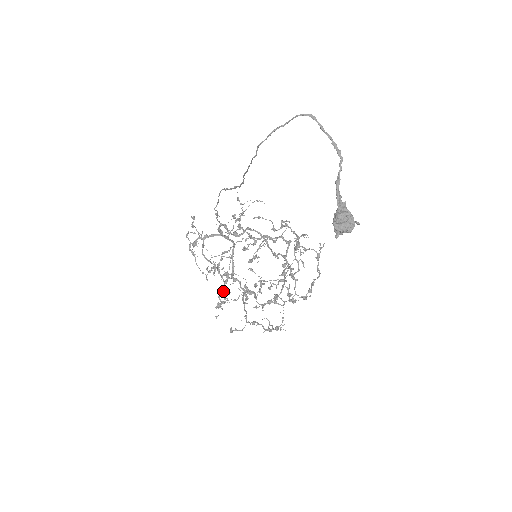
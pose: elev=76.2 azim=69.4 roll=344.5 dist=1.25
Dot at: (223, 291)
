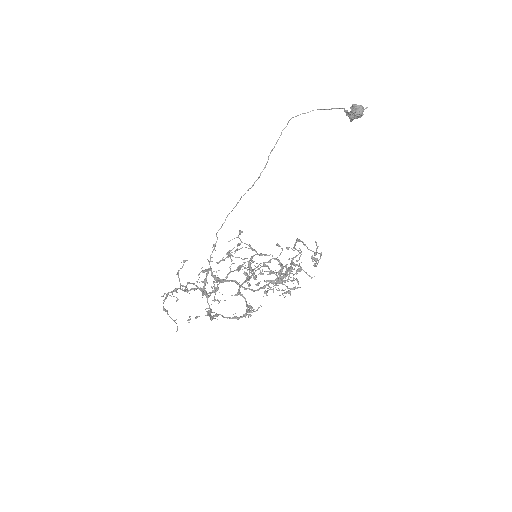
Dot at: (215, 288)
